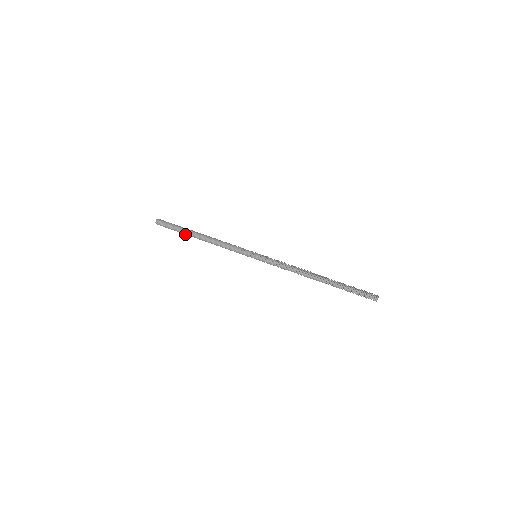
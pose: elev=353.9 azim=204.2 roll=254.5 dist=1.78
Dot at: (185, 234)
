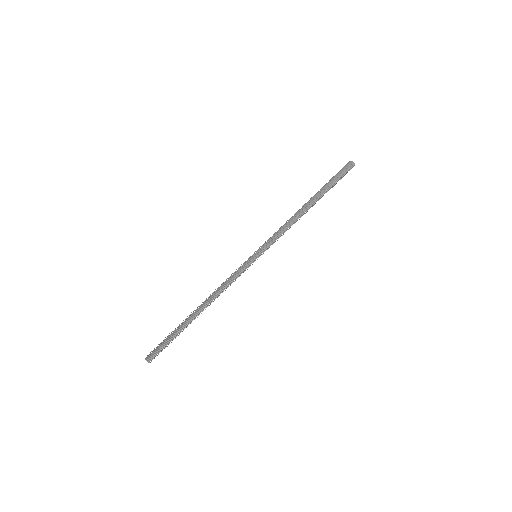
Dot at: occluded
